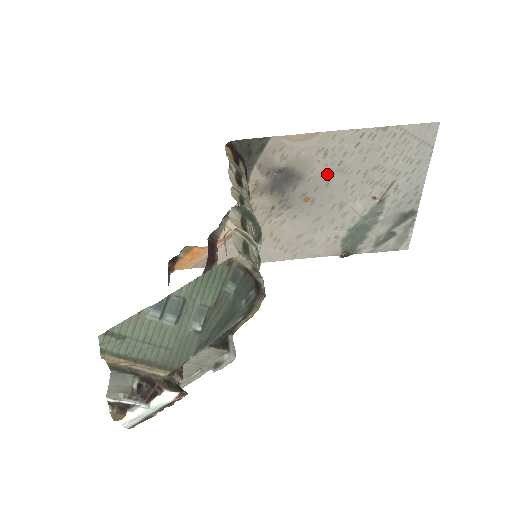
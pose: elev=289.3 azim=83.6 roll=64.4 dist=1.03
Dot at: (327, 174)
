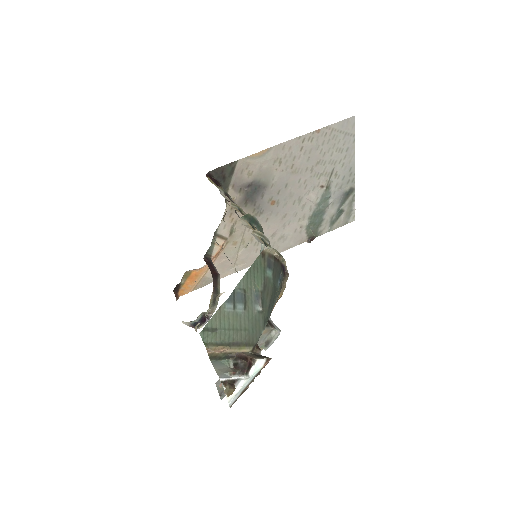
Dot at: (284, 178)
